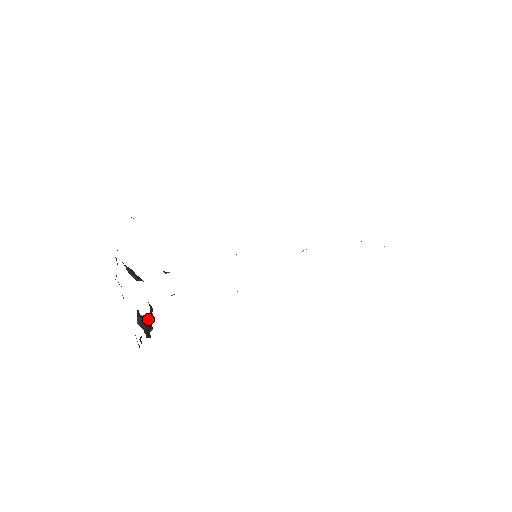
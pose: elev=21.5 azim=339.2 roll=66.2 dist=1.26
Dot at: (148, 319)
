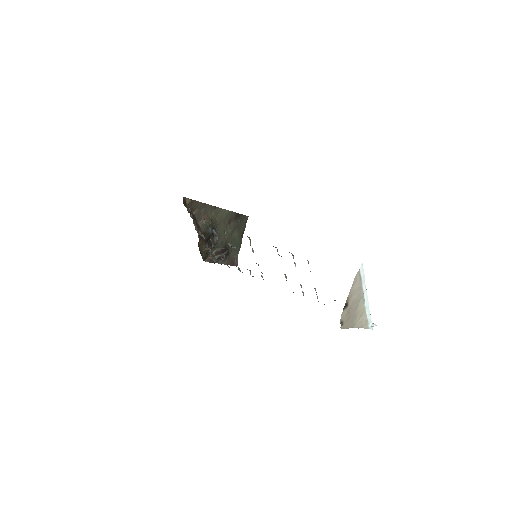
Dot at: (223, 253)
